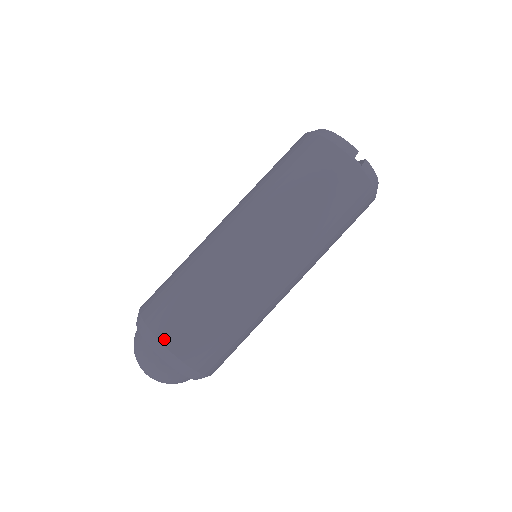
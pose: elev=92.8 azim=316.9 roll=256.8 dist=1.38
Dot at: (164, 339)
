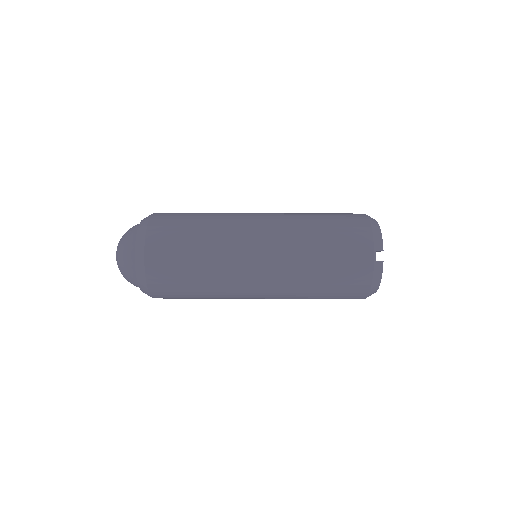
Dot at: (149, 238)
